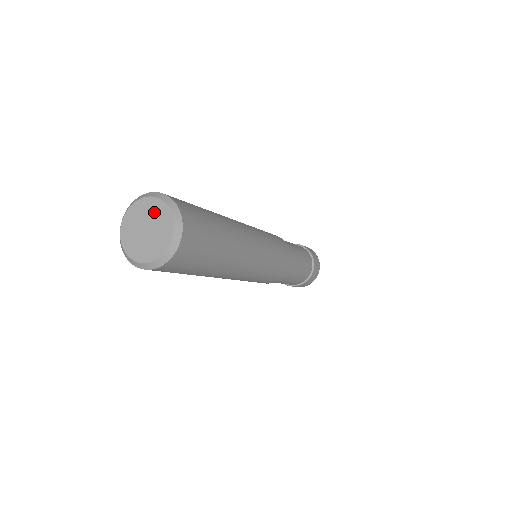
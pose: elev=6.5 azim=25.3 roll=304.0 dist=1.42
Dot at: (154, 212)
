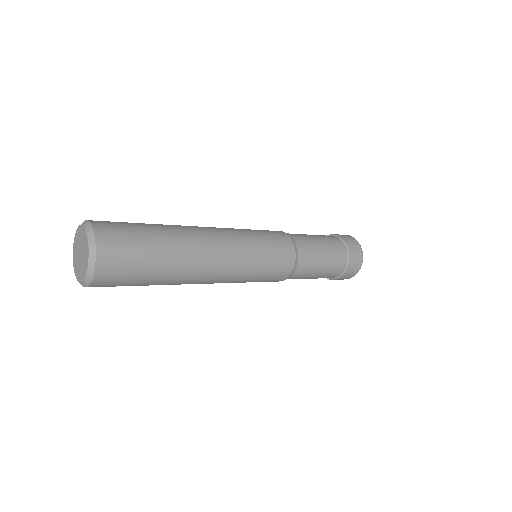
Dot at: (79, 238)
